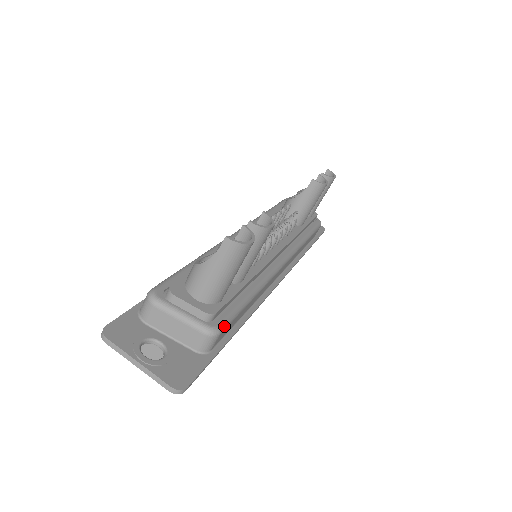
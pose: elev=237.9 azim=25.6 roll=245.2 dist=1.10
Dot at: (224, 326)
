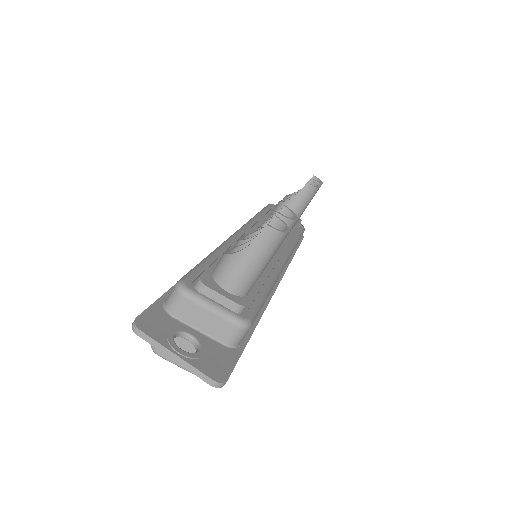
Dot at: (254, 319)
